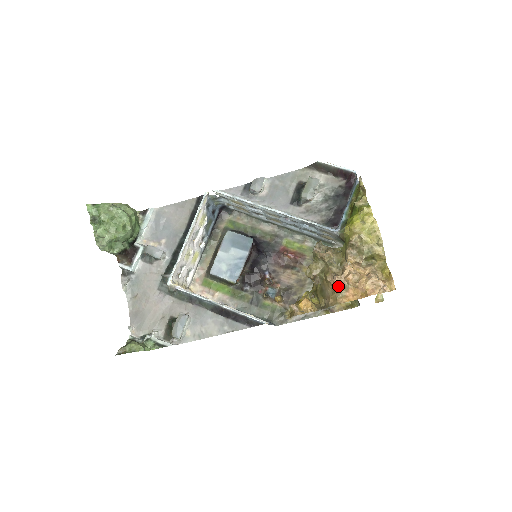
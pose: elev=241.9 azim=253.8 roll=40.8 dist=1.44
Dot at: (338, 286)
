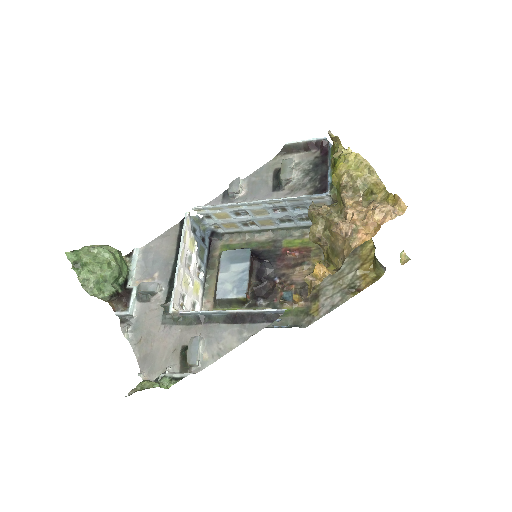
Dot at: (346, 232)
